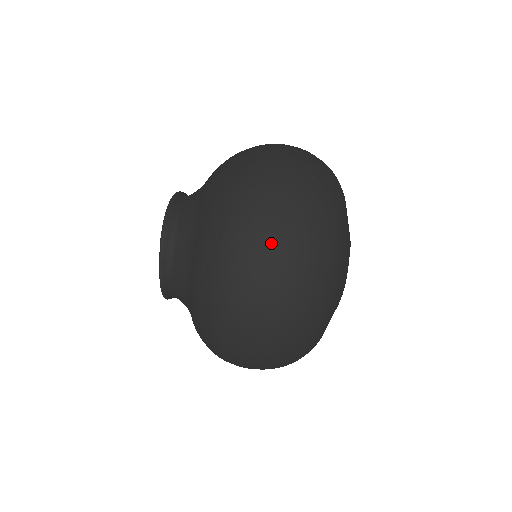
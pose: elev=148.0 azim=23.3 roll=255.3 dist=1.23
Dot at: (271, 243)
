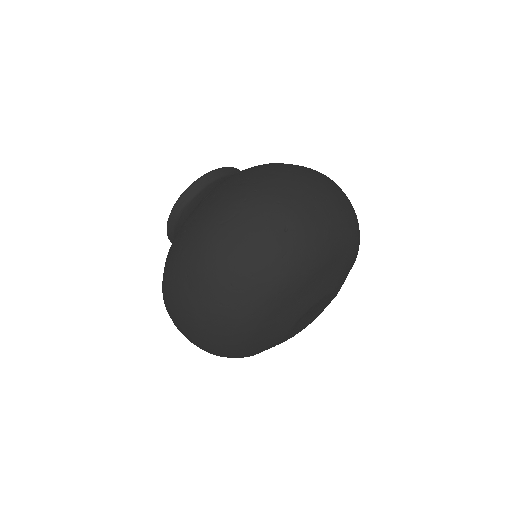
Dot at: (206, 264)
